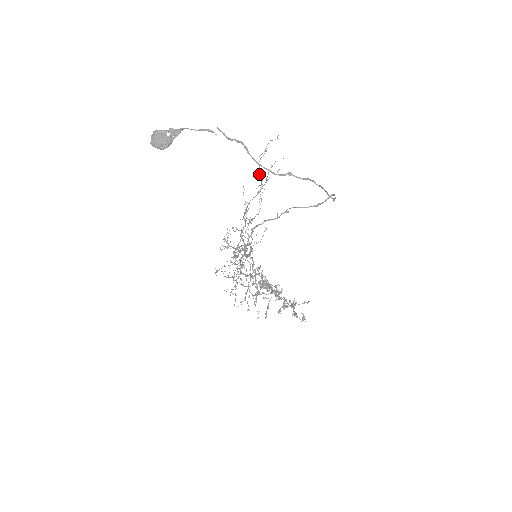
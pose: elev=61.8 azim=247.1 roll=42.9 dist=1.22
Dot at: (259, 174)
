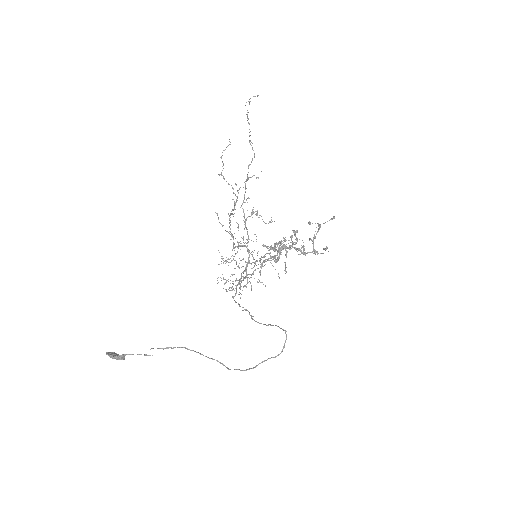
Dot at: (228, 183)
